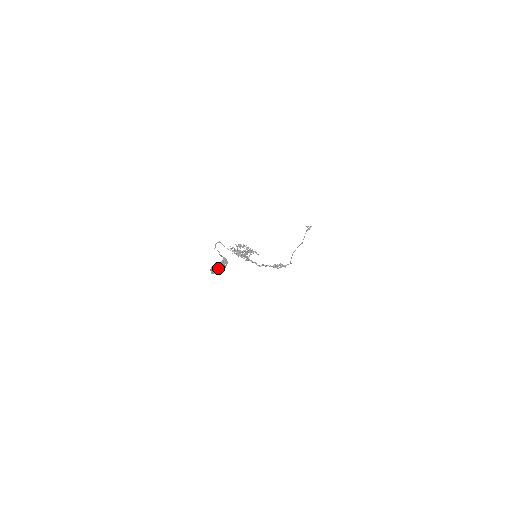
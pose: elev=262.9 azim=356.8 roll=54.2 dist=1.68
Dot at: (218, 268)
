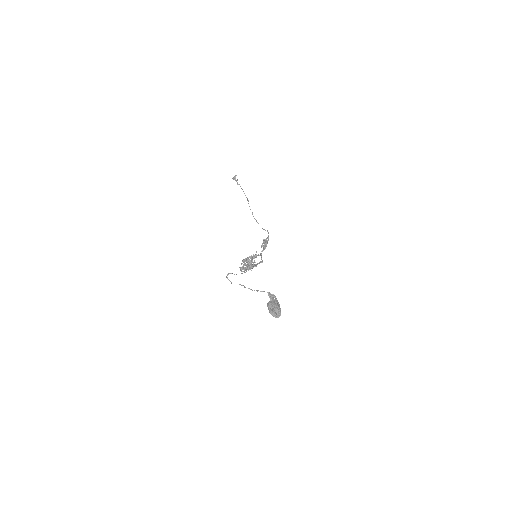
Dot at: (278, 309)
